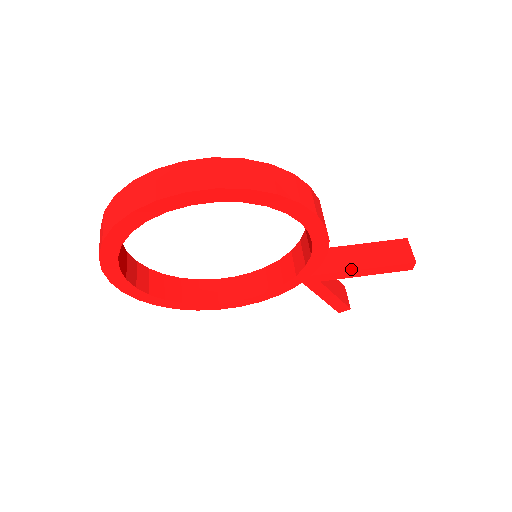
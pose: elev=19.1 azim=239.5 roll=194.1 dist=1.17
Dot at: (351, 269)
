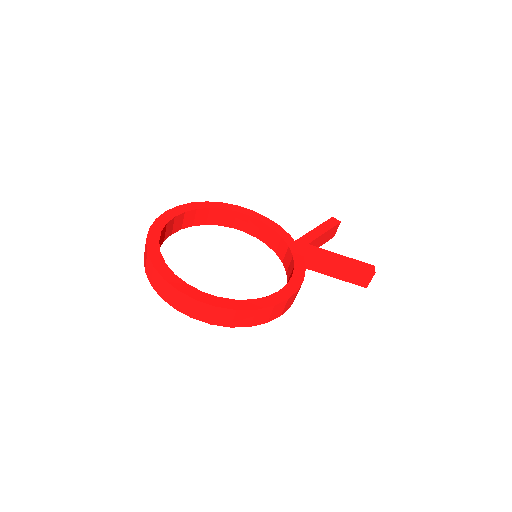
Dot at: (321, 273)
